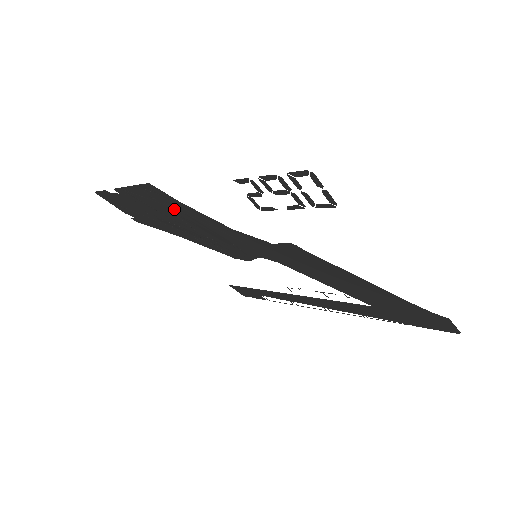
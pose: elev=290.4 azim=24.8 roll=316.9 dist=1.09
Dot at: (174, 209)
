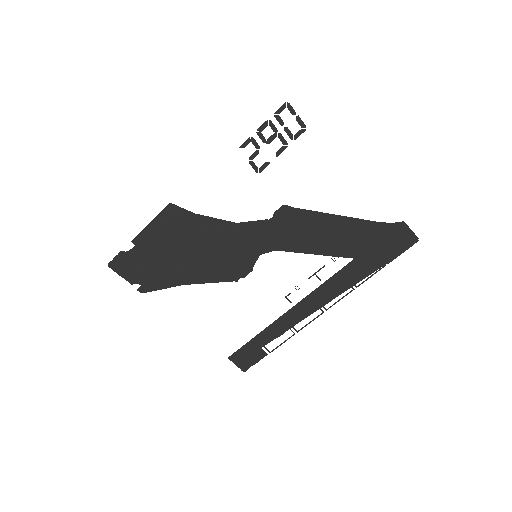
Dot at: (187, 231)
